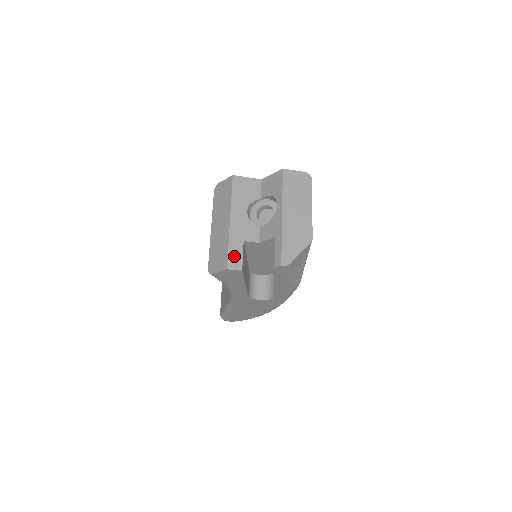
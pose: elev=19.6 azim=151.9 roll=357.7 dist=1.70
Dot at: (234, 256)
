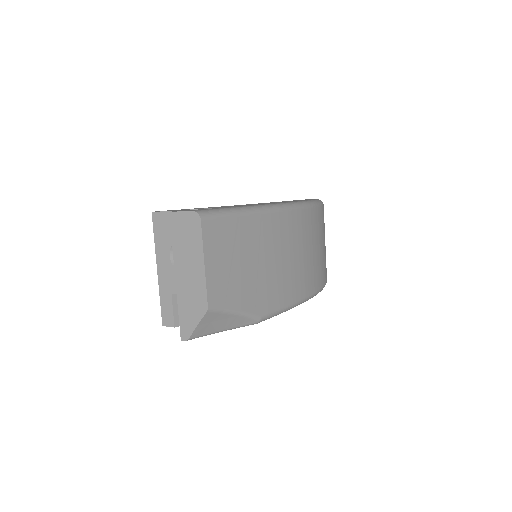
Dot at: (166, 311)
